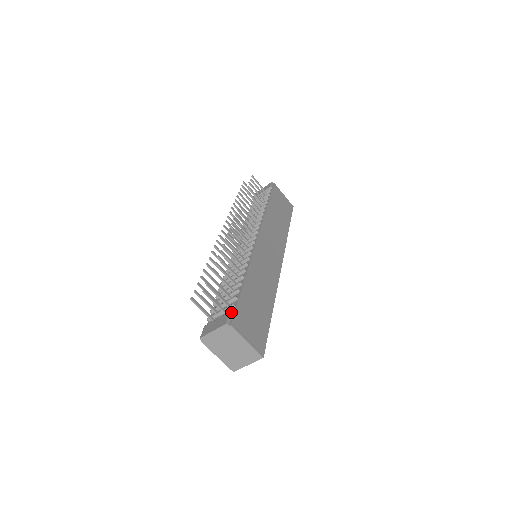
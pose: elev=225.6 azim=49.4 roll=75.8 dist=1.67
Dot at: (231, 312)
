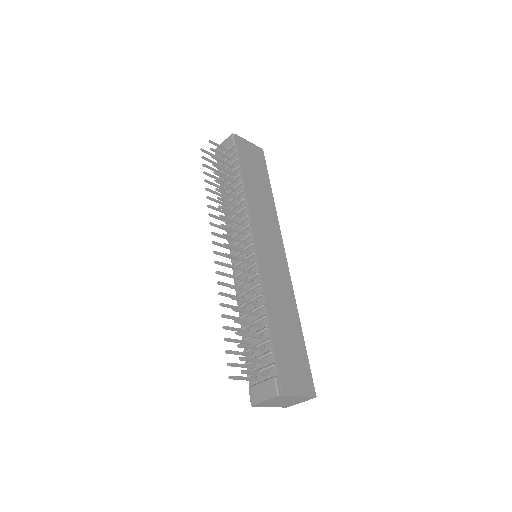
Dot at: (275, 377)
